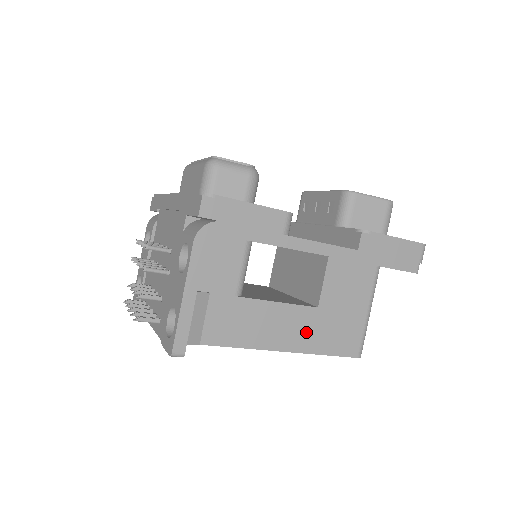
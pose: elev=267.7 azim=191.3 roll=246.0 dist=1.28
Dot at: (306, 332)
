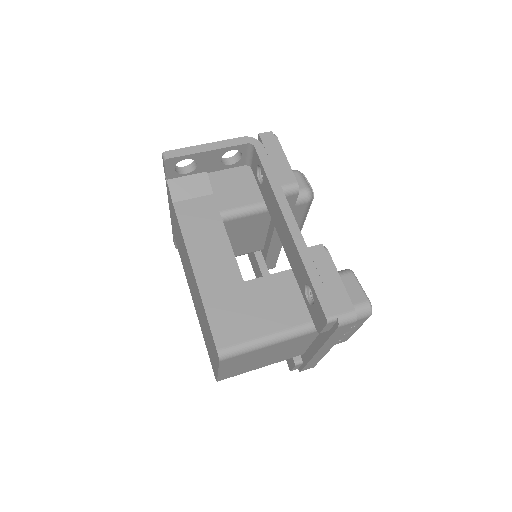
Dot at: (218, 281)
